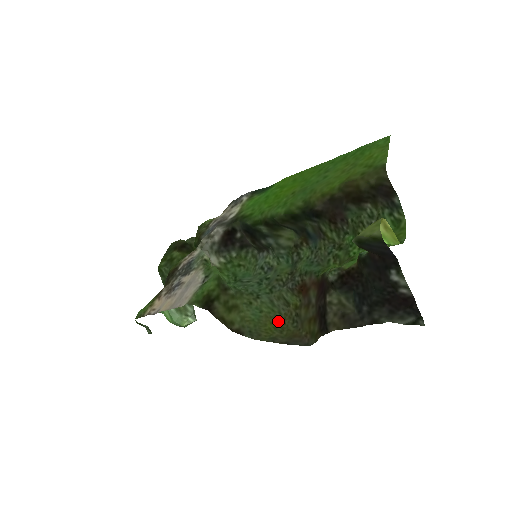
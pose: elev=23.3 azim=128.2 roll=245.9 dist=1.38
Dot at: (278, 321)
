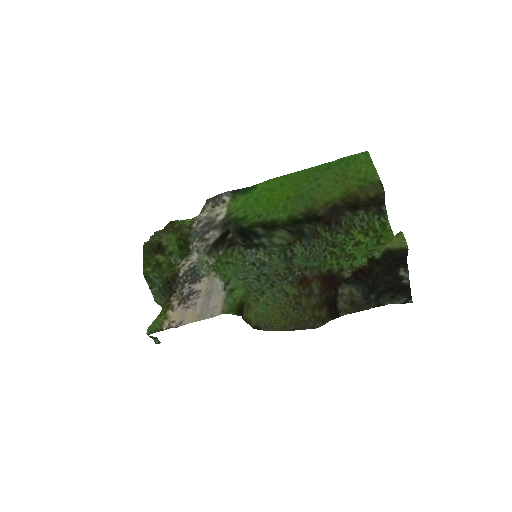
Dot at: (281, 311)
